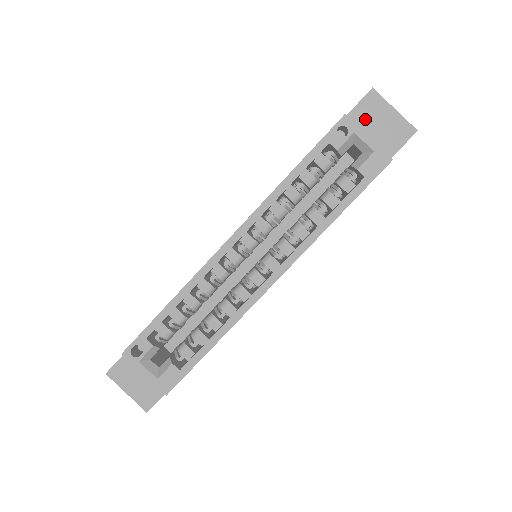
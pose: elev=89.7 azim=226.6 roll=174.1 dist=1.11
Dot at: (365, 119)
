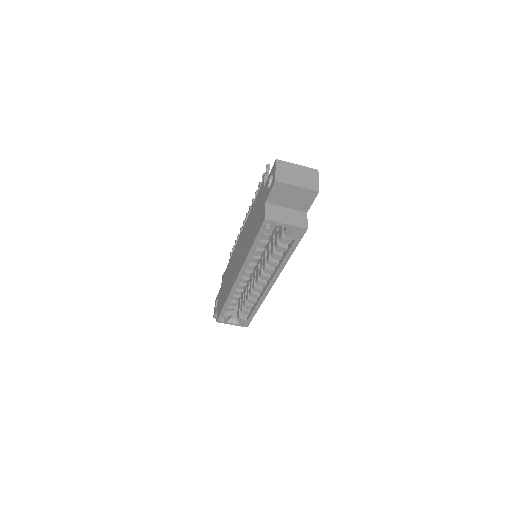
Dot at: (280, 197)
